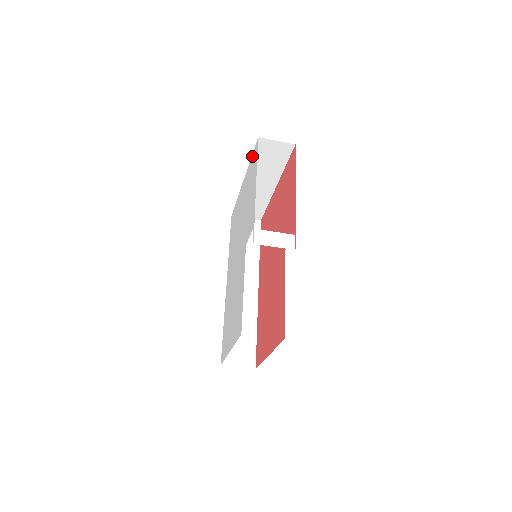
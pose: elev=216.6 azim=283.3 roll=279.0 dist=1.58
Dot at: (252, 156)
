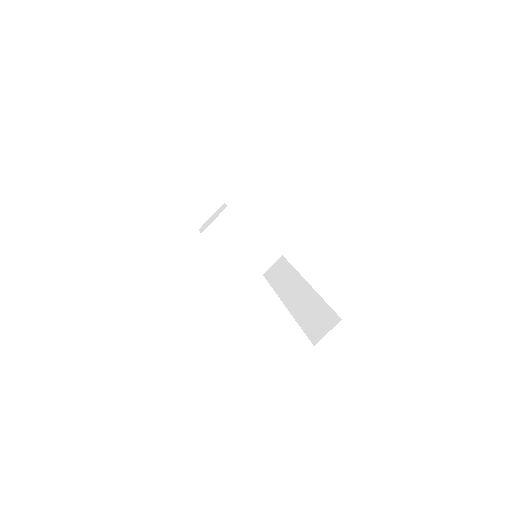
Dot at: occluded
